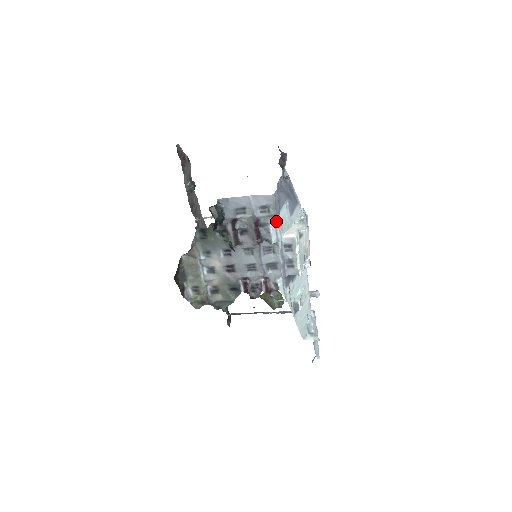
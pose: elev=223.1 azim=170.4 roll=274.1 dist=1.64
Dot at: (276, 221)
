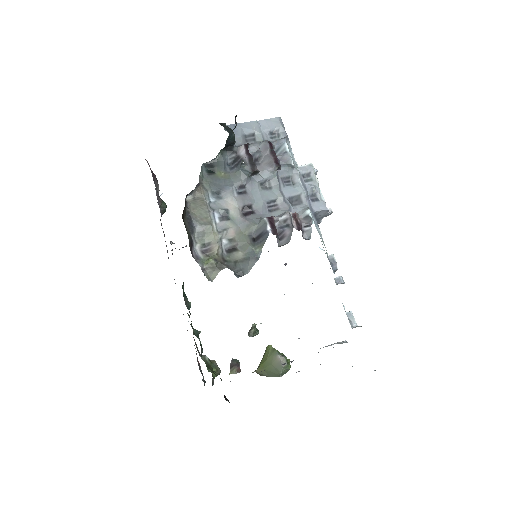
Dot at: (289, 145)
